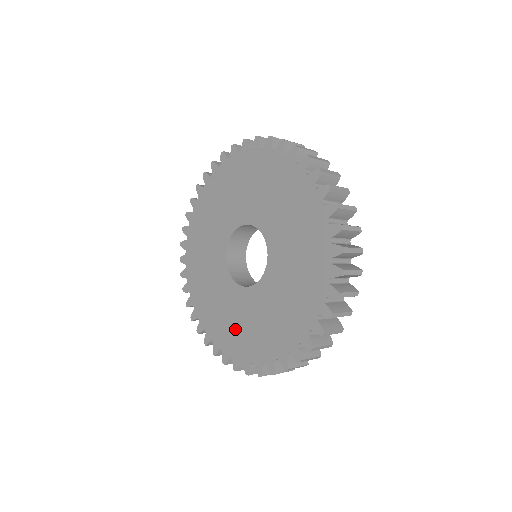
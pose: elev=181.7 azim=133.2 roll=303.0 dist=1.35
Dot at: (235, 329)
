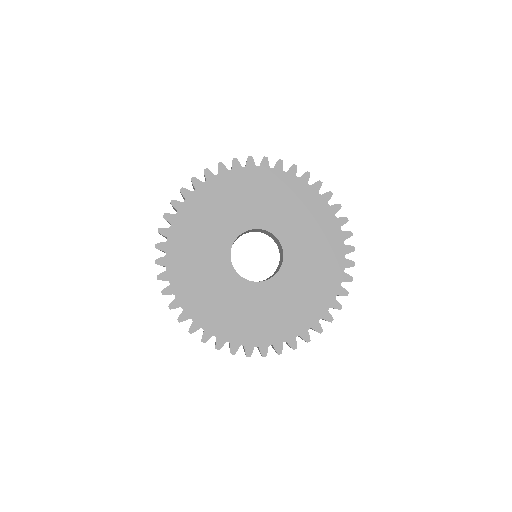
Dot at: (204, 294)
